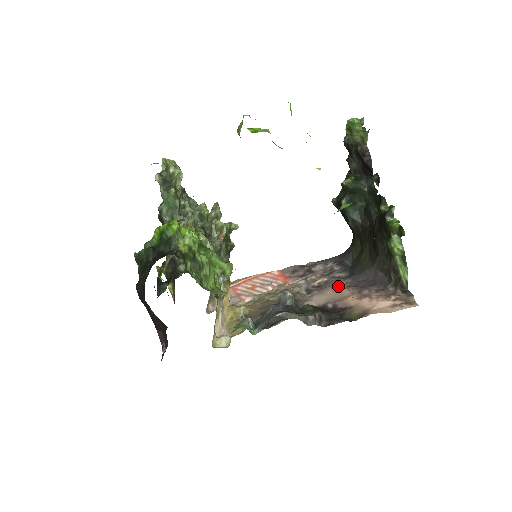
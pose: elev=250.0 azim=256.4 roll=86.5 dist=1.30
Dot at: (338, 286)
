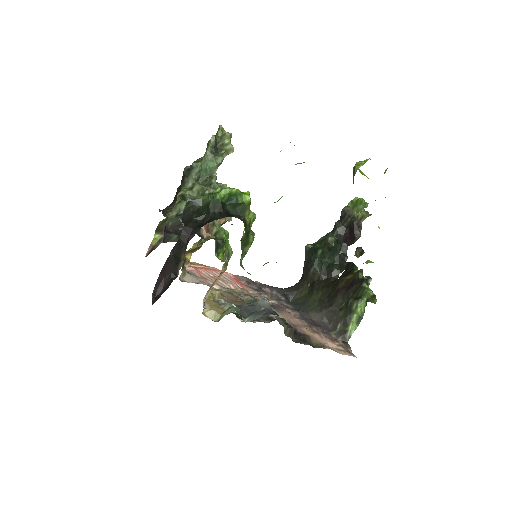
Dot at: (291, 314)
